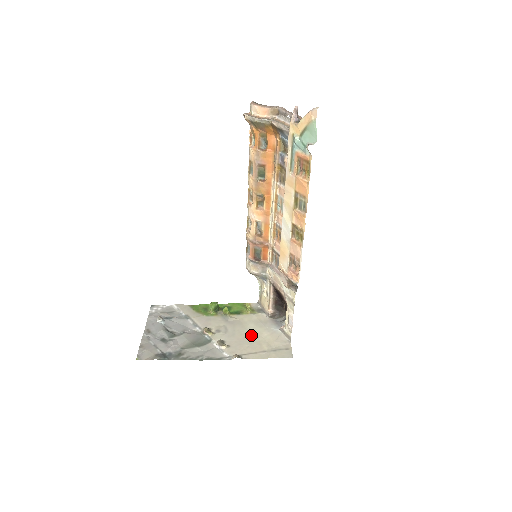
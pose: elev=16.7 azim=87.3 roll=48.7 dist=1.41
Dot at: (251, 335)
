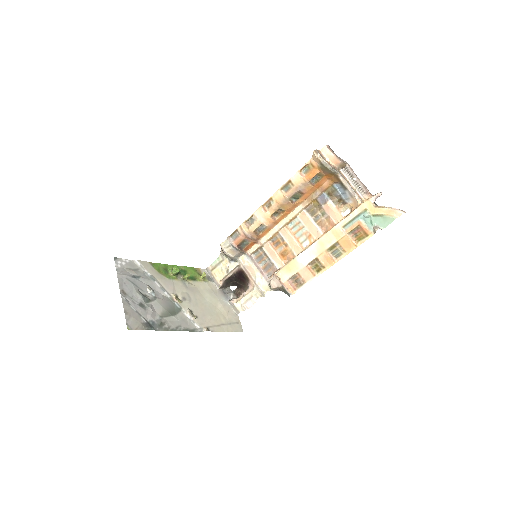
Dot at: (210, 306)
